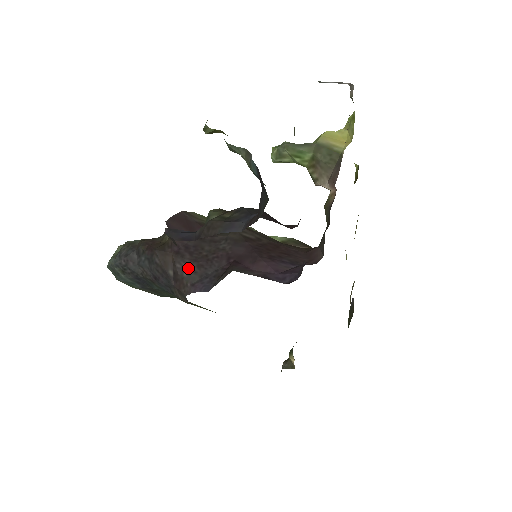
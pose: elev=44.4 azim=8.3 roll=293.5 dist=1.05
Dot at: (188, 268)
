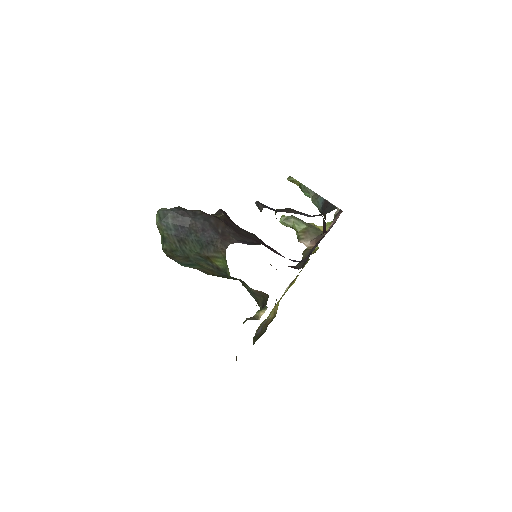
Dot at: (233, 233)
